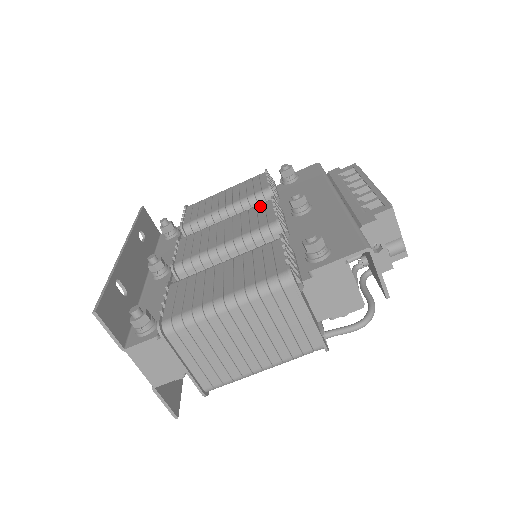
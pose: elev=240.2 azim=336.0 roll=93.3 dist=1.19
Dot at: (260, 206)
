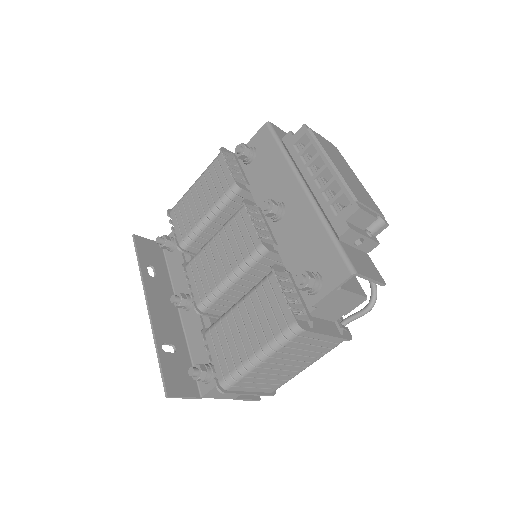
Dot at: (238, 218)
